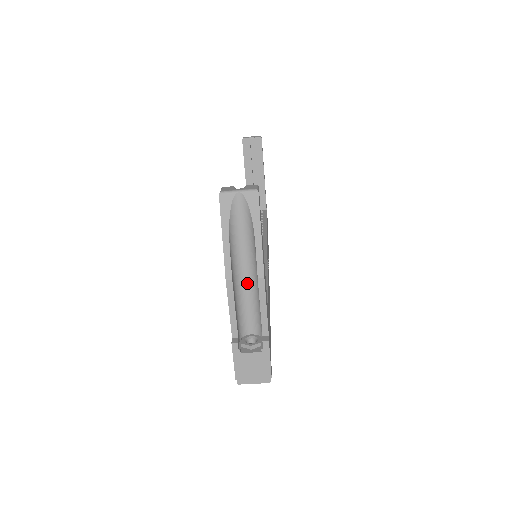
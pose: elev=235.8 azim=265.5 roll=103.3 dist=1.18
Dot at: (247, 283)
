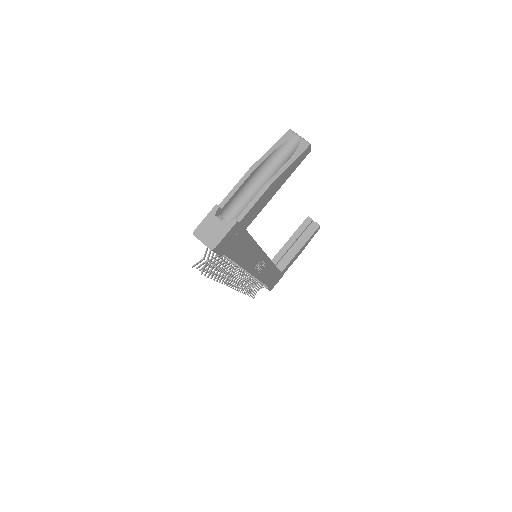
Dot at: (256, 189)
